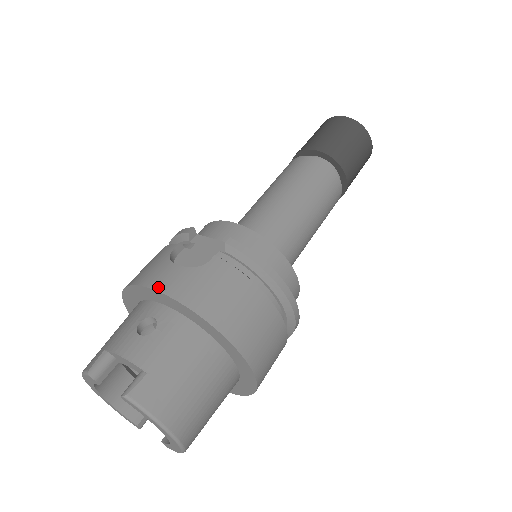
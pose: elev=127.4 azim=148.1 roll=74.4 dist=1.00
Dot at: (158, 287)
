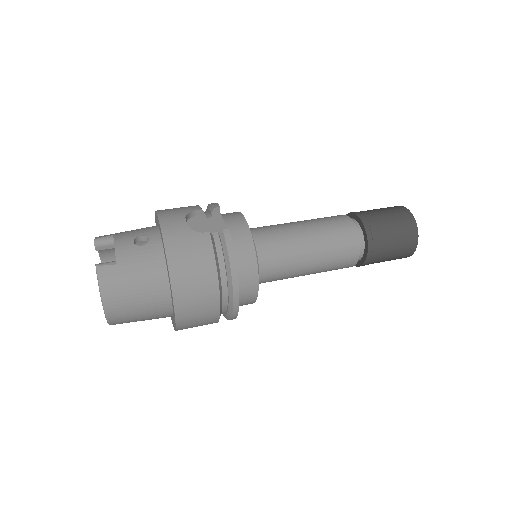
Dot at: (163, 224)
